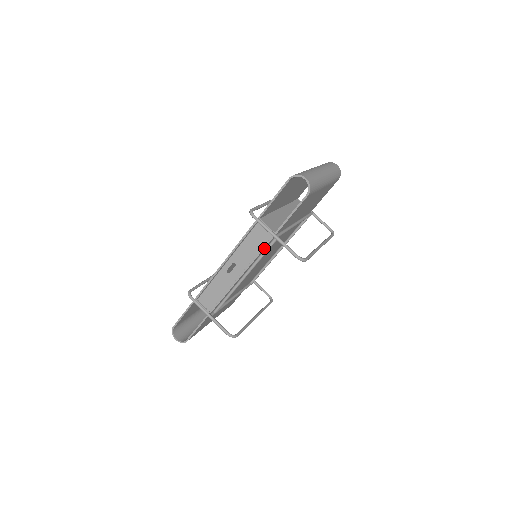
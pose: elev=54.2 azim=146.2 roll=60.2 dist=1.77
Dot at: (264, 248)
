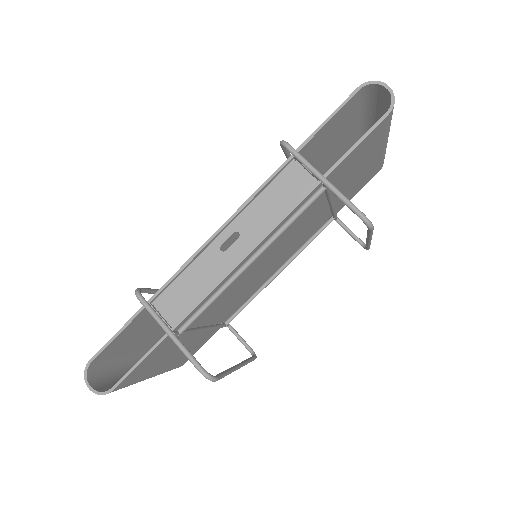
Dot at: (298, 204)
